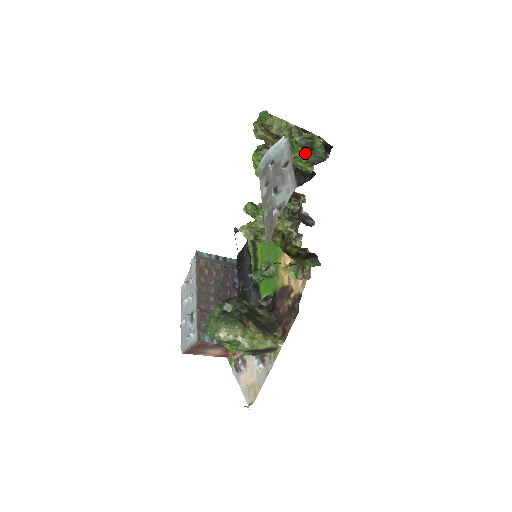
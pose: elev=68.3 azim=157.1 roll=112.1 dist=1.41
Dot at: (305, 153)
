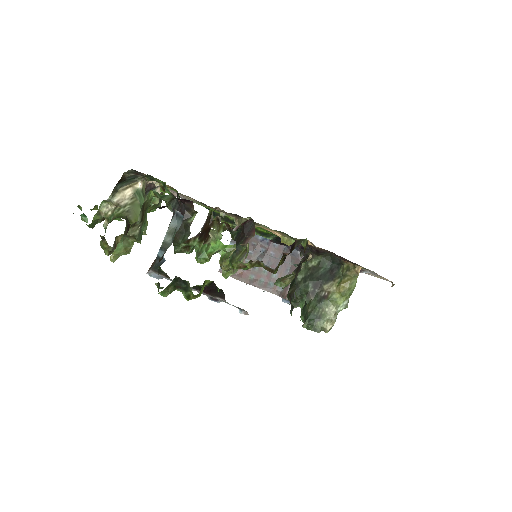
Dot at: (186, 289)
